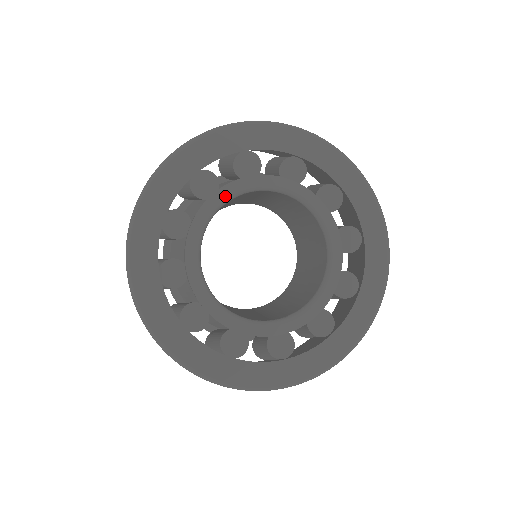
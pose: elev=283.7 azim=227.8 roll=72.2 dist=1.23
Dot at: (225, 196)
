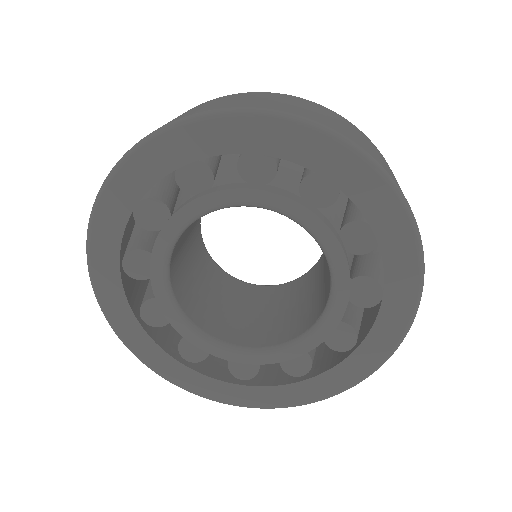
Dot at: (262, 202)
